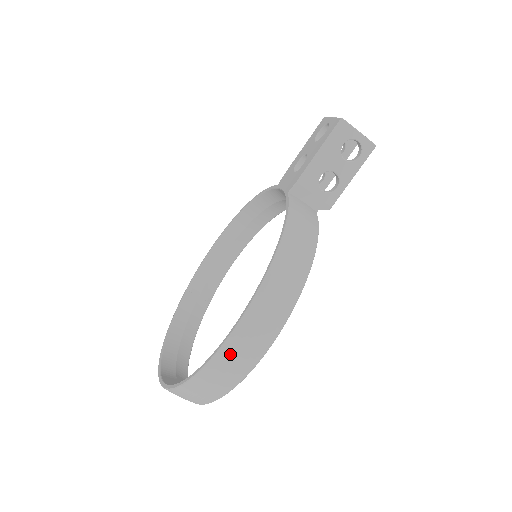
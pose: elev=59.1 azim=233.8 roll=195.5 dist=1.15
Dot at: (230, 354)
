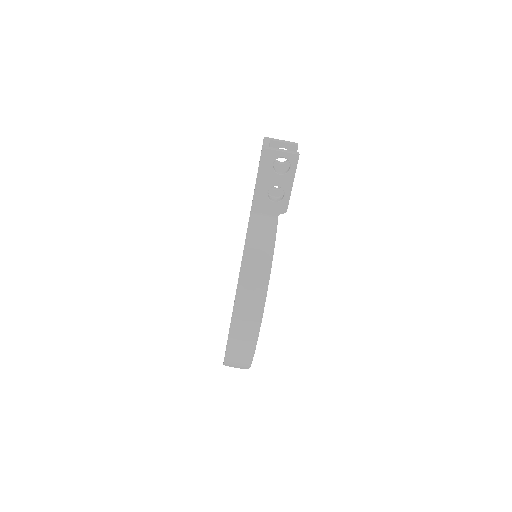
Dot at: (235, 343)
